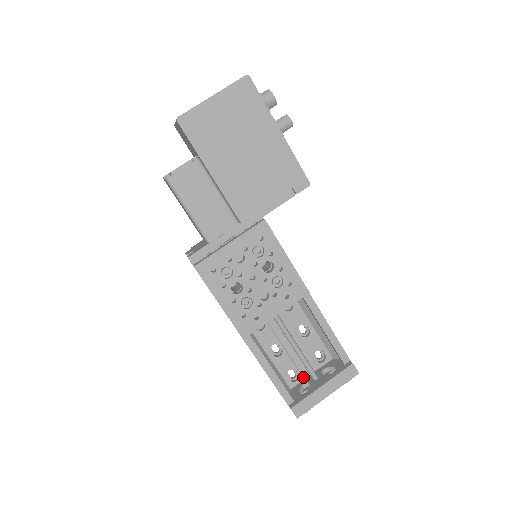
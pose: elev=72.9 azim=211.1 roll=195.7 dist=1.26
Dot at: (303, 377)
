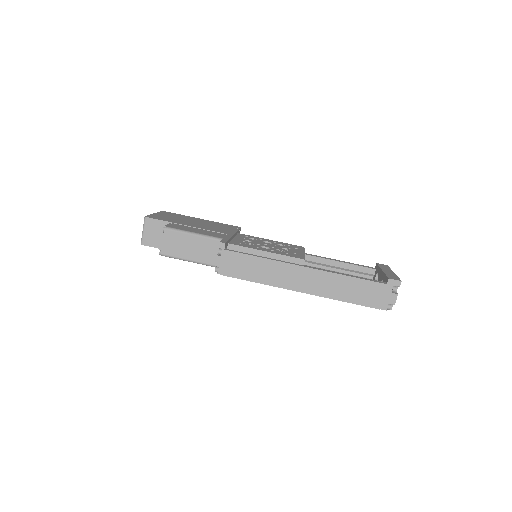
Dot at: occluded
